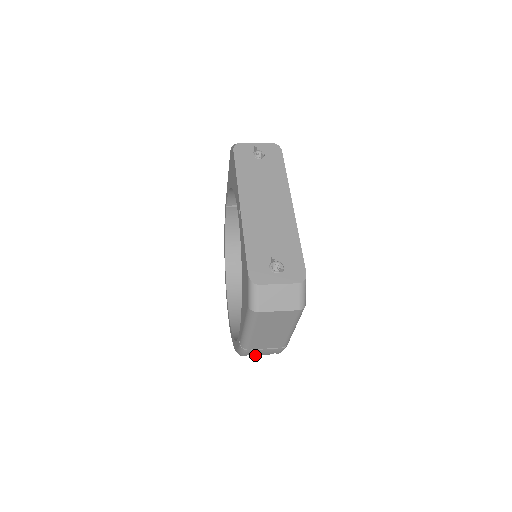
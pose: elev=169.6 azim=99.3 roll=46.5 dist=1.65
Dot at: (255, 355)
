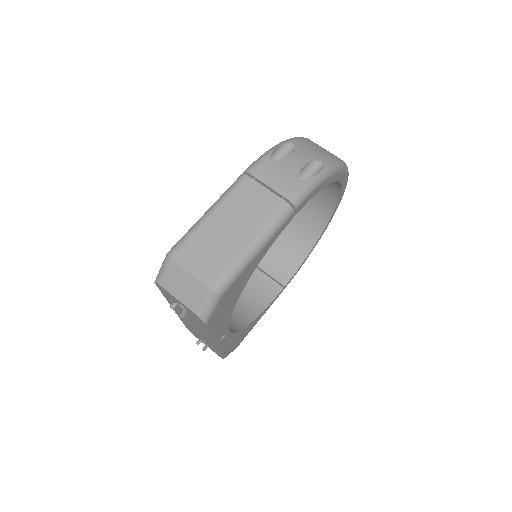
Dot at: occluded
